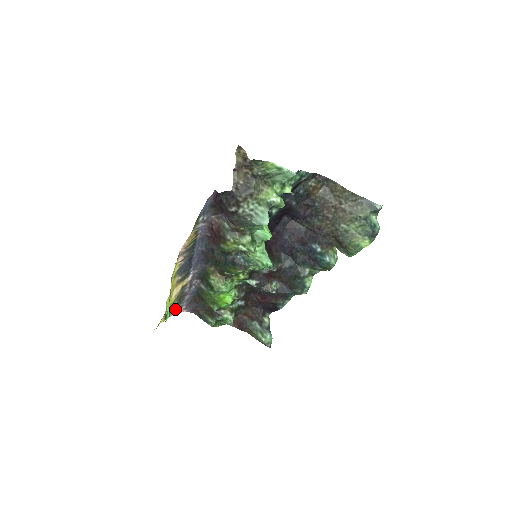
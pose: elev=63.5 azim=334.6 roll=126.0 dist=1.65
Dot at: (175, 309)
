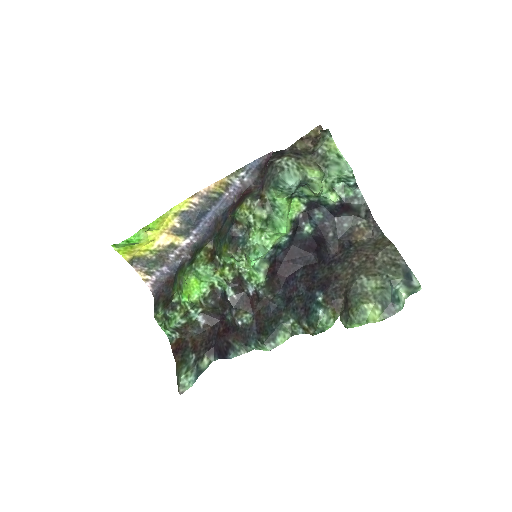
Dot at: (146, 267)
